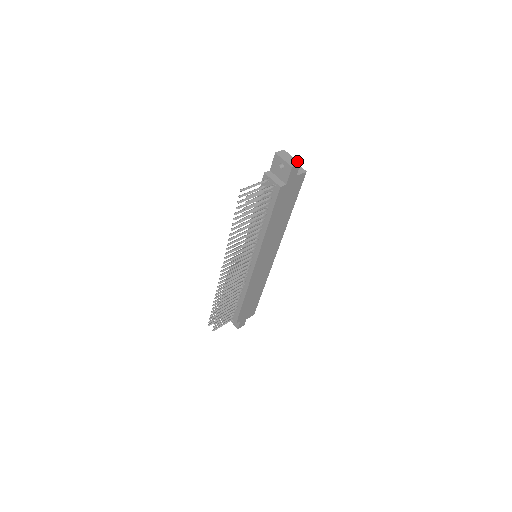
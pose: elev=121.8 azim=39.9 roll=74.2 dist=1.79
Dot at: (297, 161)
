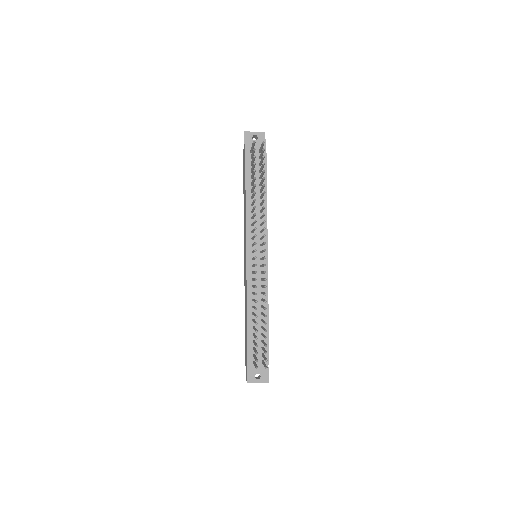
Dot at: occluded
